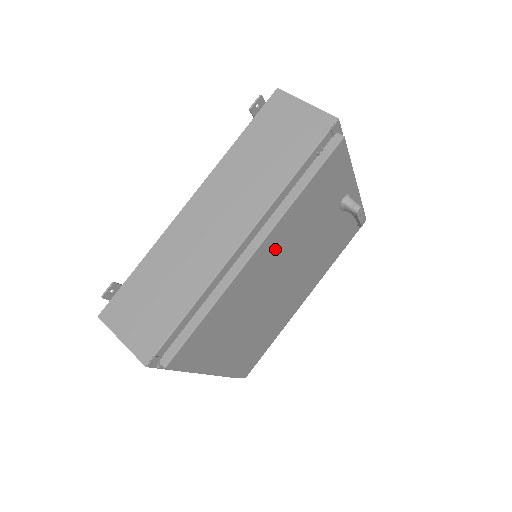
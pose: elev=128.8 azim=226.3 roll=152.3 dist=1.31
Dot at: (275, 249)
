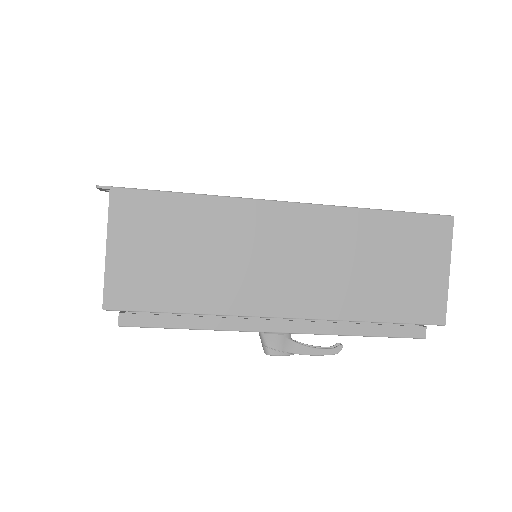
Dot at: occluded
